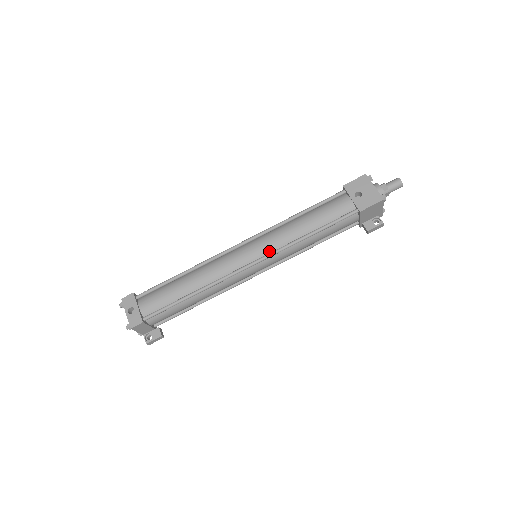
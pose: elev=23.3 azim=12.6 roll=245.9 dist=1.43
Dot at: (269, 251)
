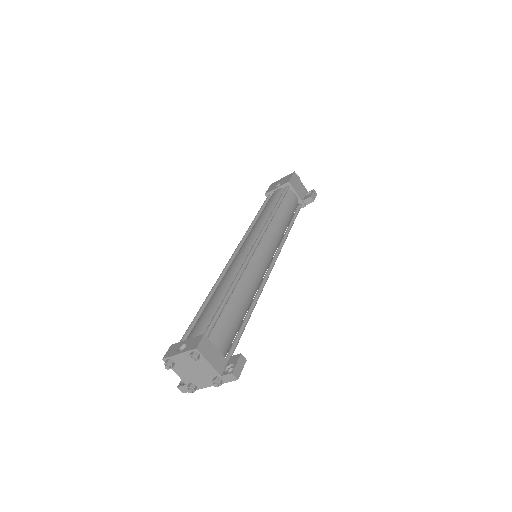
Dot at: occluded
